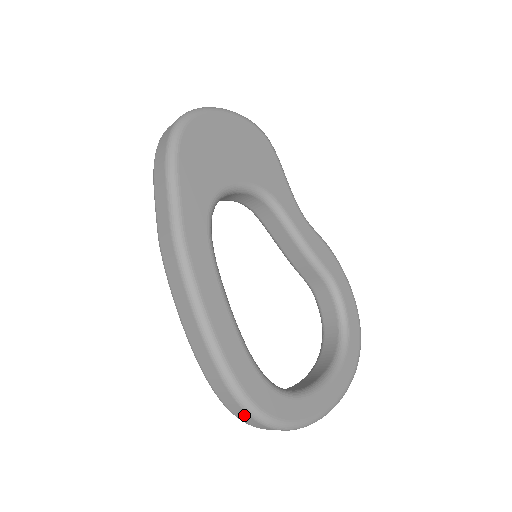
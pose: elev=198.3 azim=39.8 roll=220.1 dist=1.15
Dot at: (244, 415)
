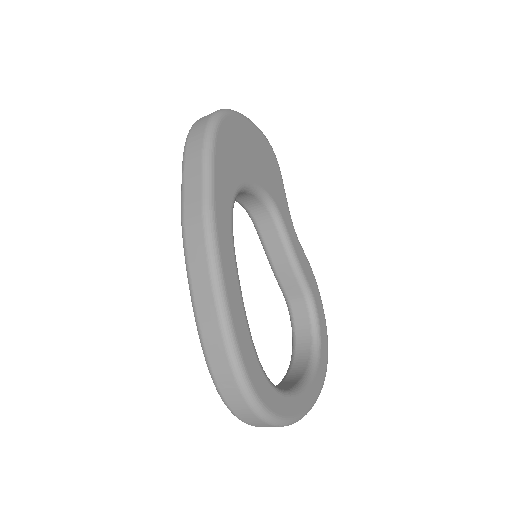
Dot at: (239, 401)
